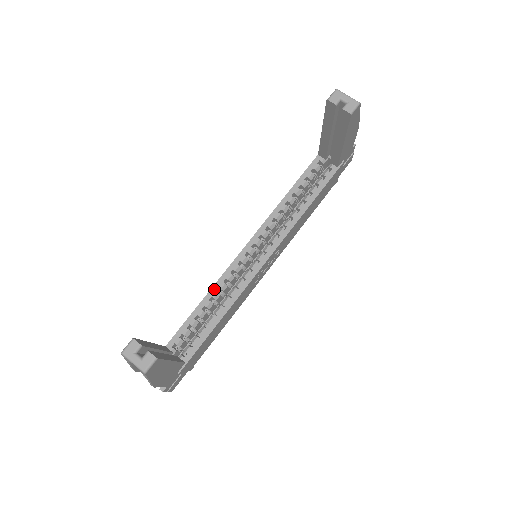
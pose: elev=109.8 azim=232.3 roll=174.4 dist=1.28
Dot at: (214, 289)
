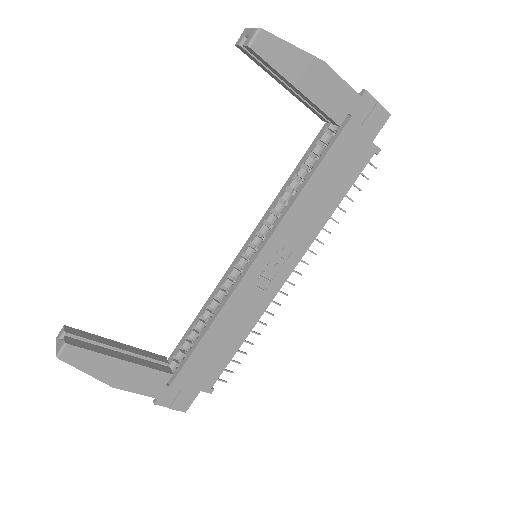
Dot at: (212, 296)
